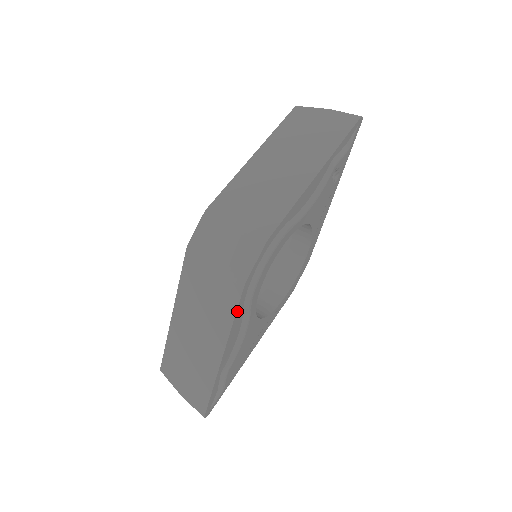
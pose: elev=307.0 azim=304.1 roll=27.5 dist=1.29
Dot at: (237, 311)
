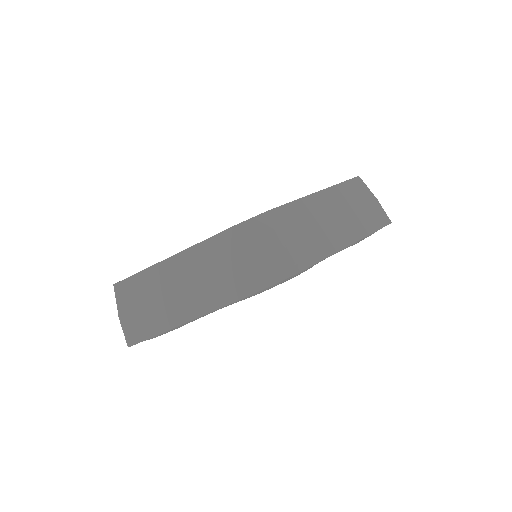
Dot at: occluded
